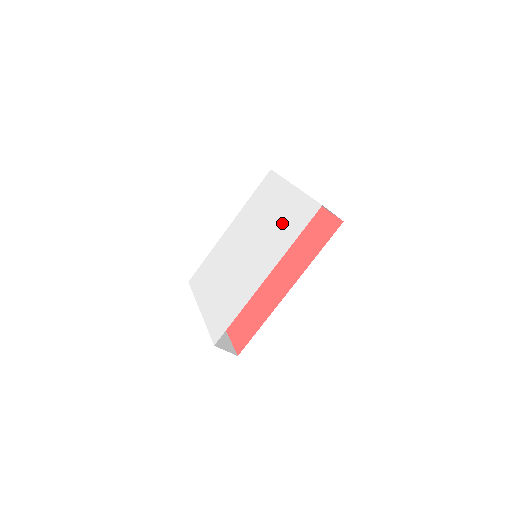
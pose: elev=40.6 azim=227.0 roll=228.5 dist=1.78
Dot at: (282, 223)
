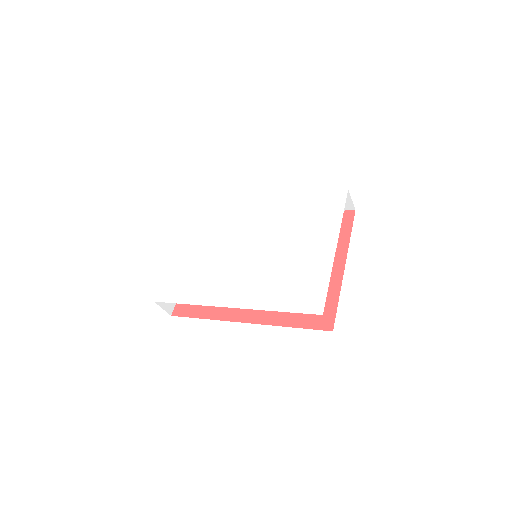
Dot at: (289, 273)
